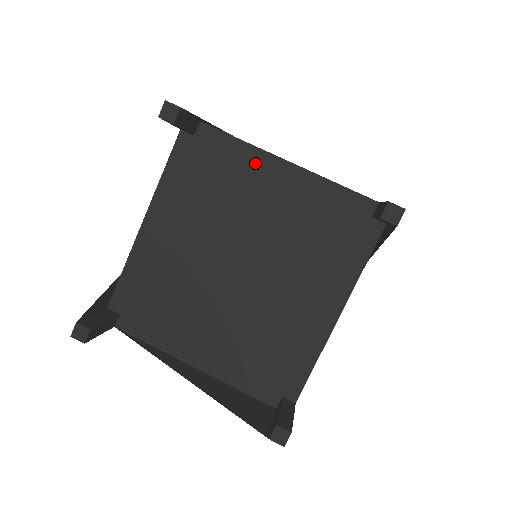
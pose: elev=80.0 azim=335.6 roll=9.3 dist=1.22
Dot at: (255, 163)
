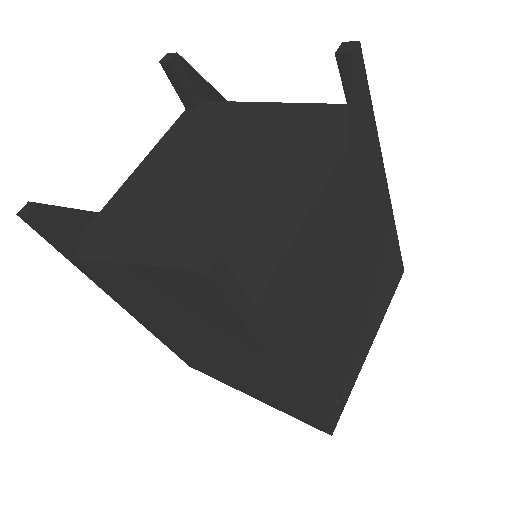
Dot at: (242, 111)
